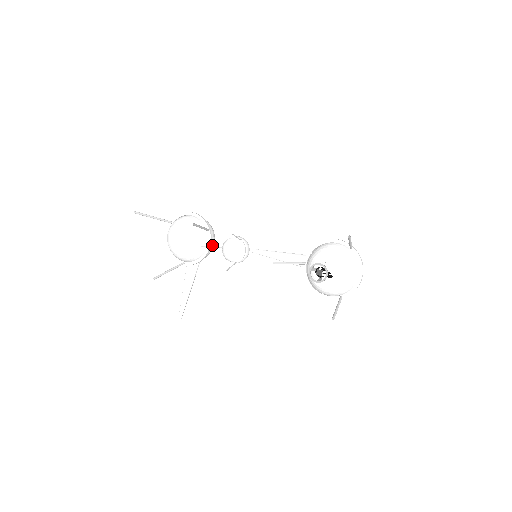
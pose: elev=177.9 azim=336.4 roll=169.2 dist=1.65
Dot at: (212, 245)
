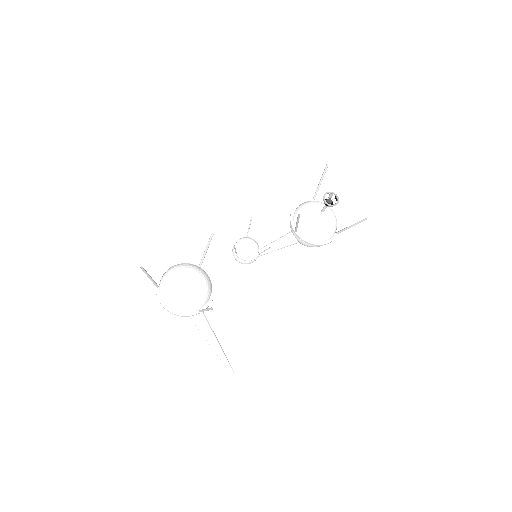
Dot at: occluded
